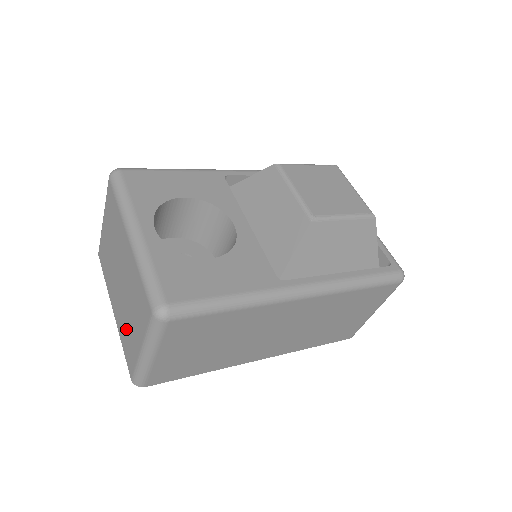
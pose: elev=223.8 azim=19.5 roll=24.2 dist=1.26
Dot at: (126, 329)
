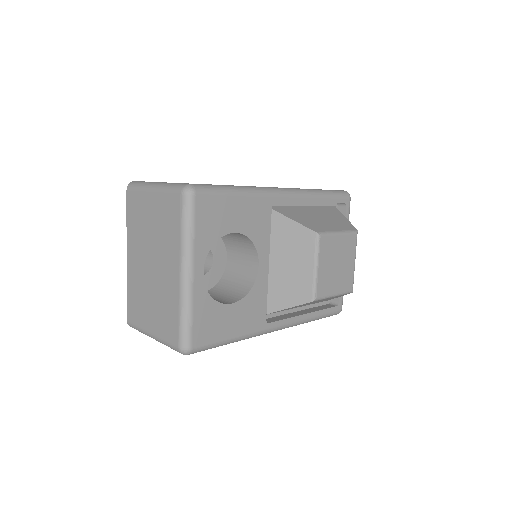
Dot at: (139, 296)
